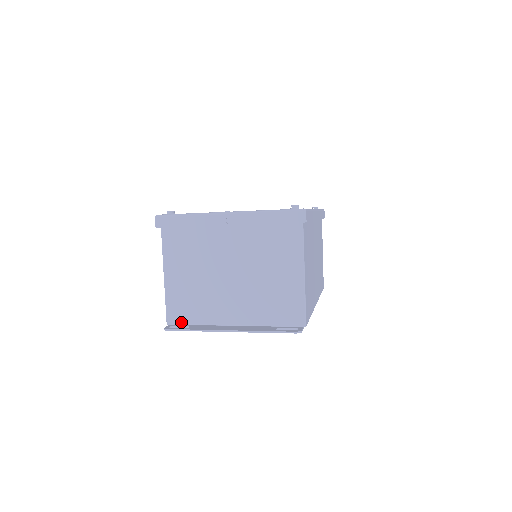
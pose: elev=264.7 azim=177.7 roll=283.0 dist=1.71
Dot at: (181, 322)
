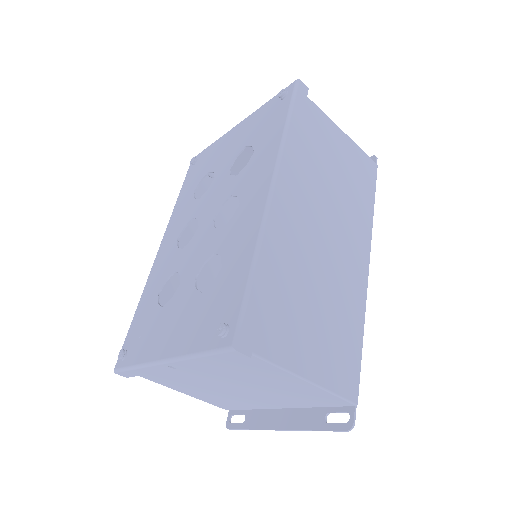
Dot at: (236, 409)
